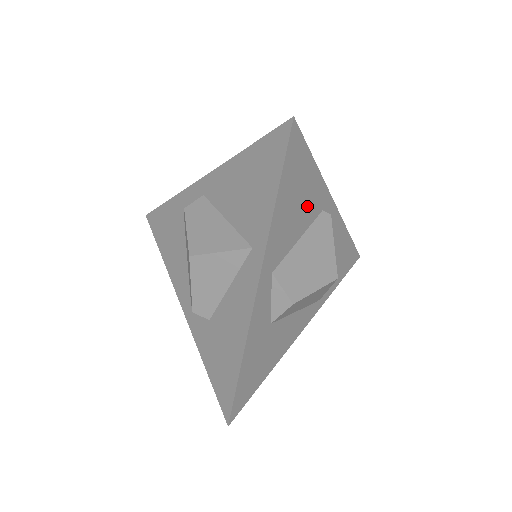
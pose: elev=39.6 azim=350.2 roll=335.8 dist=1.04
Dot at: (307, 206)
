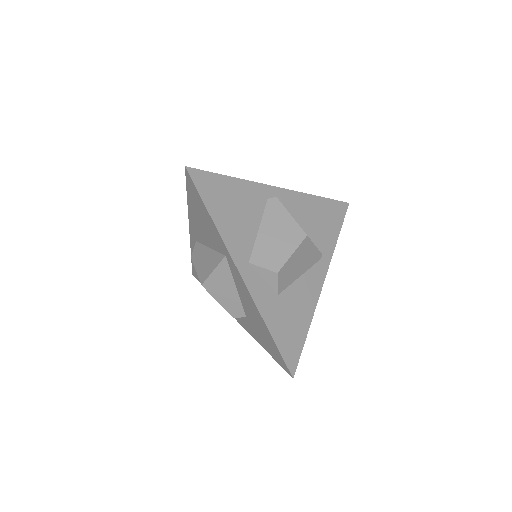
Dot at: (248, 205)
